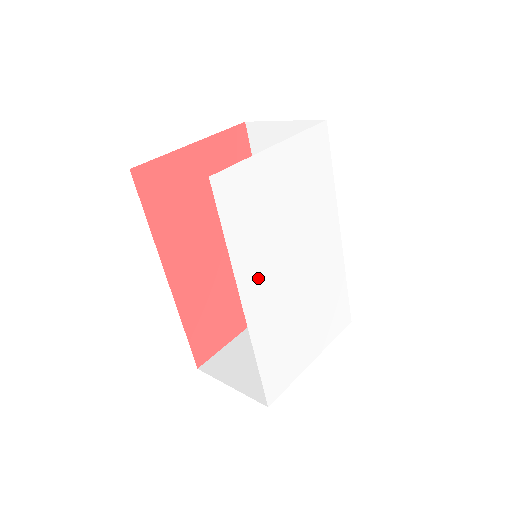
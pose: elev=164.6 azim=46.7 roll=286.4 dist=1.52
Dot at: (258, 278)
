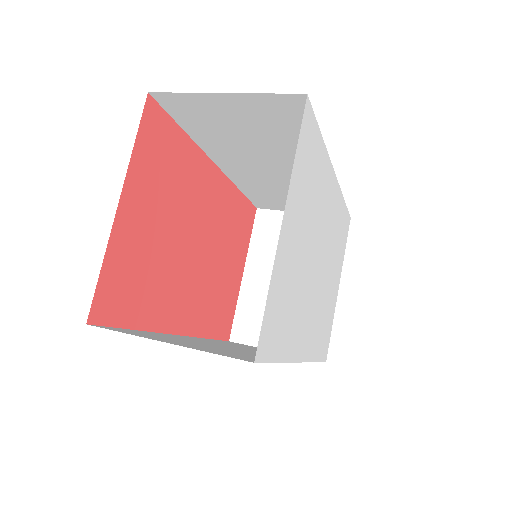
Dot at: (303, 328)
